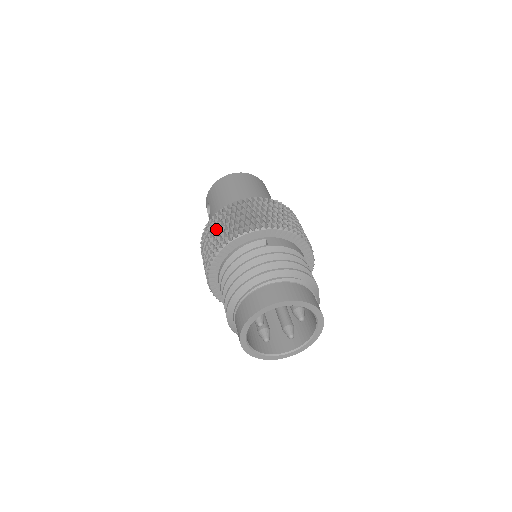
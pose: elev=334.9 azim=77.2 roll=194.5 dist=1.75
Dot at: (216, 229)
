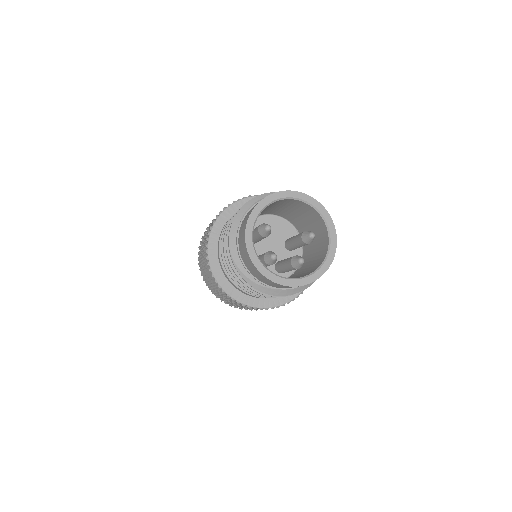
Dot at: occluded
